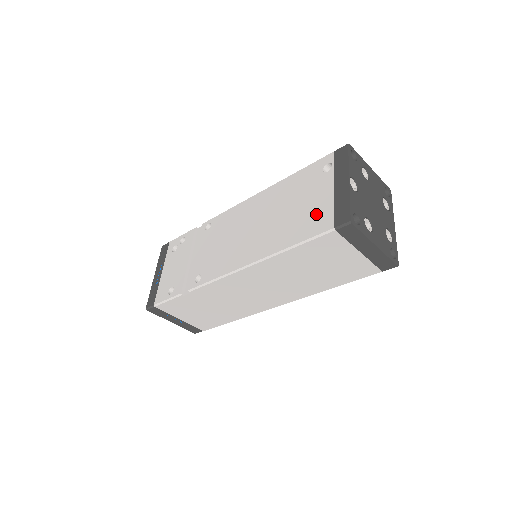
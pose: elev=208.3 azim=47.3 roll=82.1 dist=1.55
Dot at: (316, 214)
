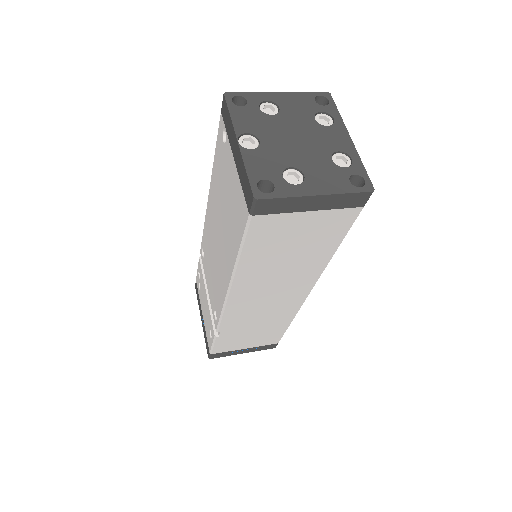
Dot at: (236, 203)
